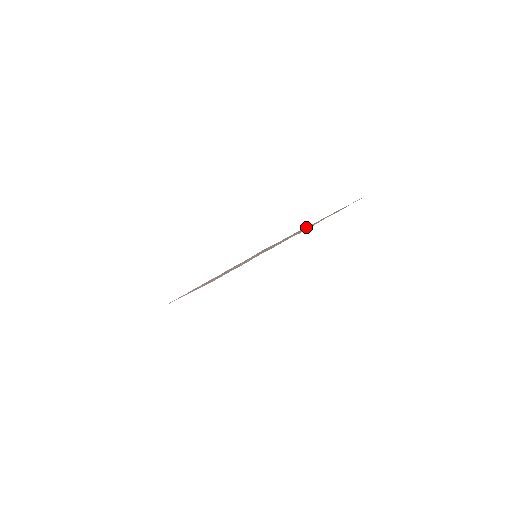
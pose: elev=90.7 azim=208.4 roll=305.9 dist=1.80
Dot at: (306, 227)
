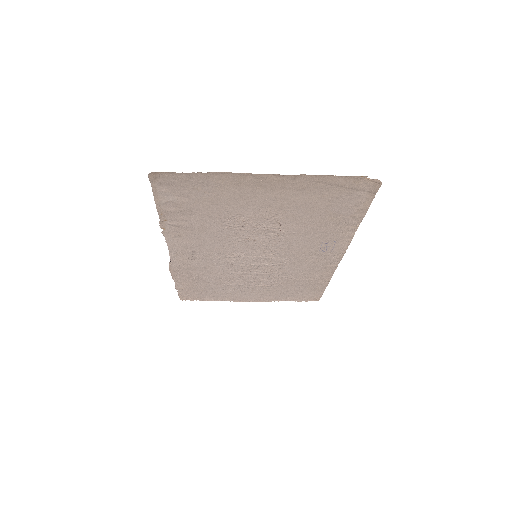
Dot at: (265, 194)
